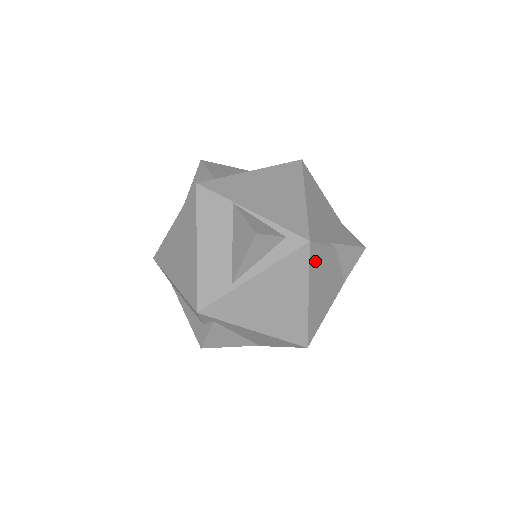
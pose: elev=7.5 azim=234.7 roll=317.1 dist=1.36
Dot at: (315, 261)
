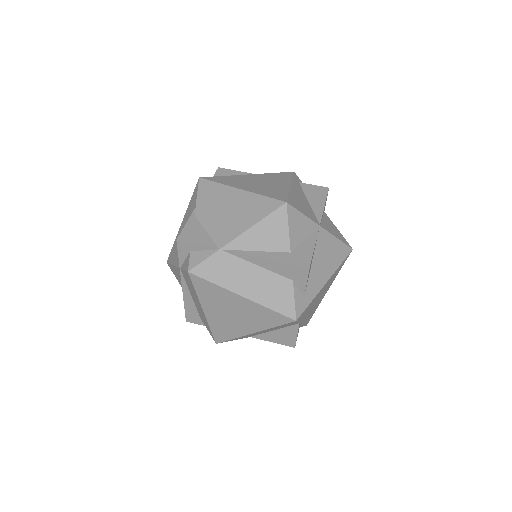
Dot at: occluded
